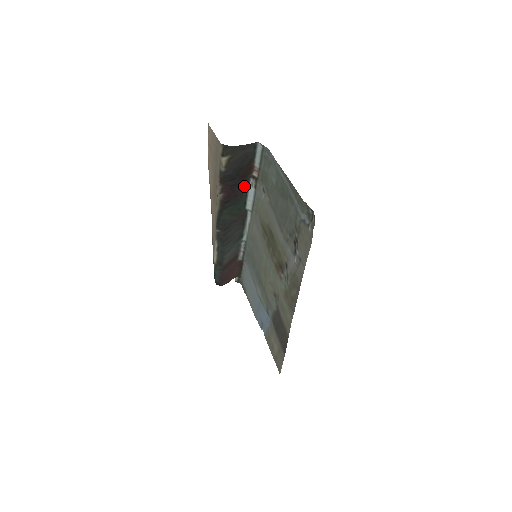
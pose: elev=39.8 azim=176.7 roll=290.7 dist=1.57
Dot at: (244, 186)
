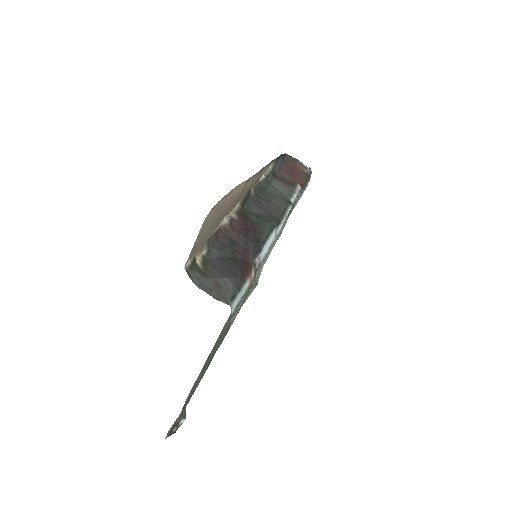
Dot at: (258, 243)
